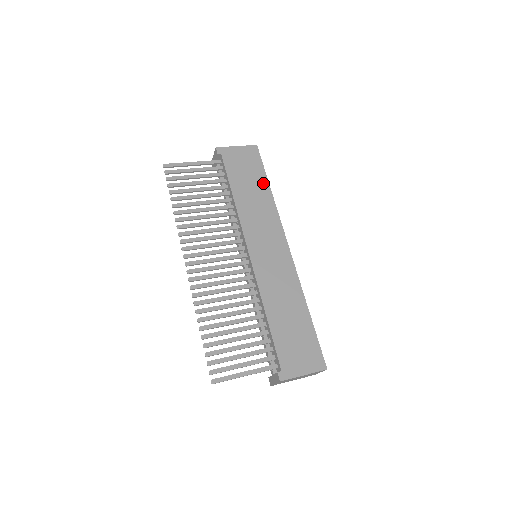
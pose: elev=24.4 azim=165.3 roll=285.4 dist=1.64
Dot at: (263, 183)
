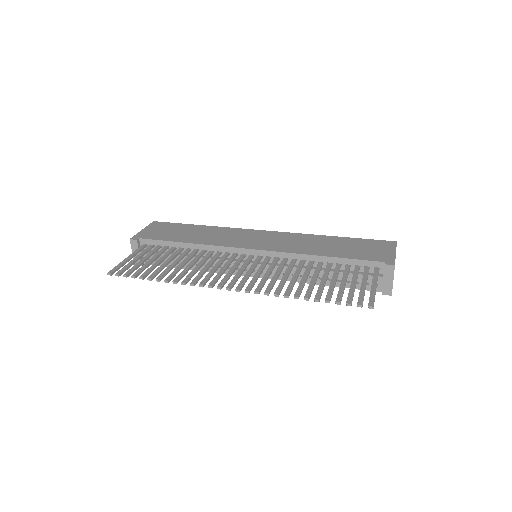
Dot at: (192, 227)
